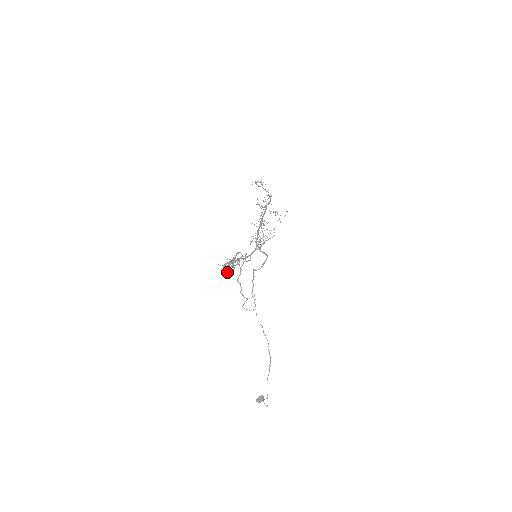
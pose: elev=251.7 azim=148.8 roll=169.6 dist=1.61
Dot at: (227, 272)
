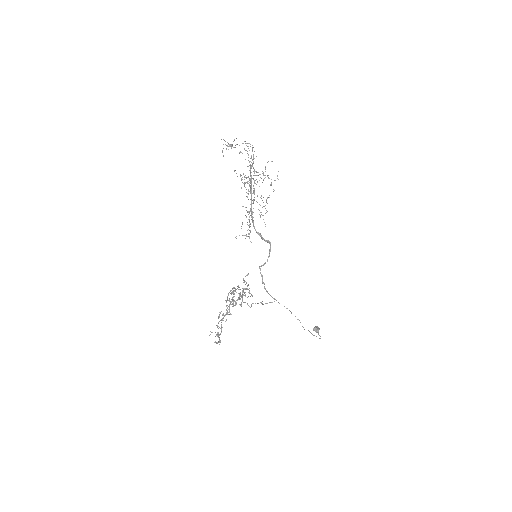
Dot at: (229, 299)
